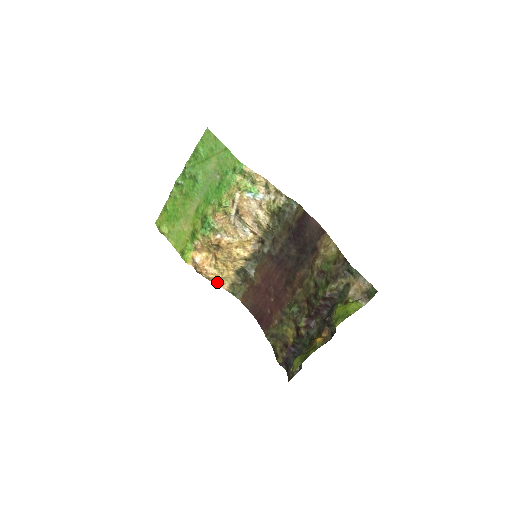
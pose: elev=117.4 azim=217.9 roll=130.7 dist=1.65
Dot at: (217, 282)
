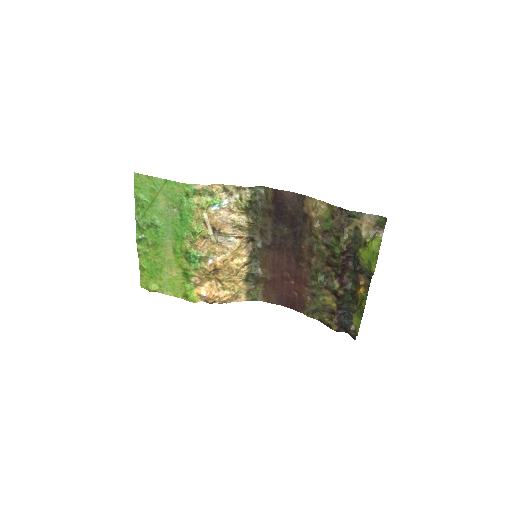
Dot at: (233, 300)
